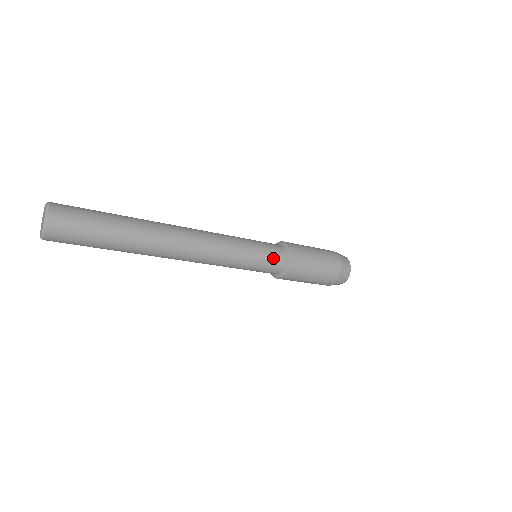
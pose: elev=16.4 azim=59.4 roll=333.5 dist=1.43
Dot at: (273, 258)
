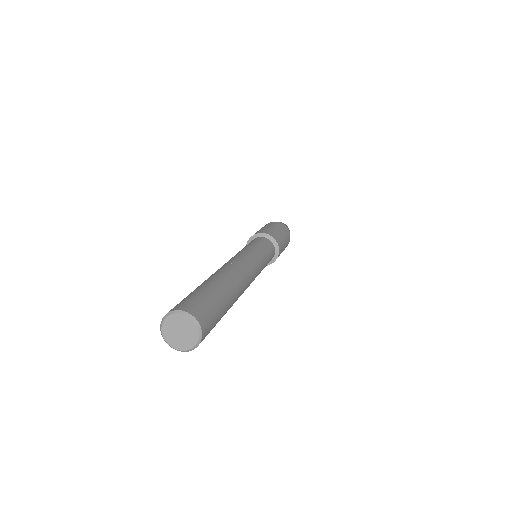
Dot at: occluded
